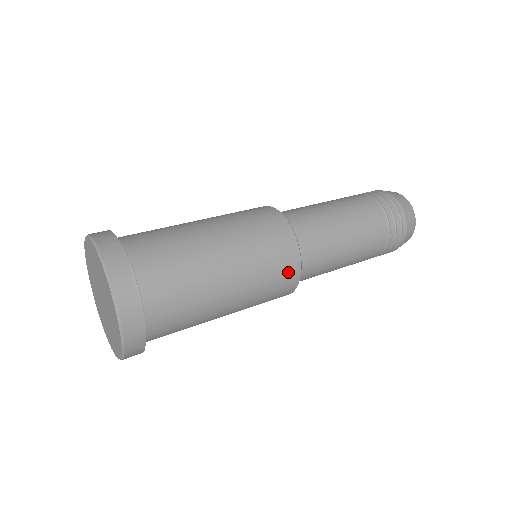
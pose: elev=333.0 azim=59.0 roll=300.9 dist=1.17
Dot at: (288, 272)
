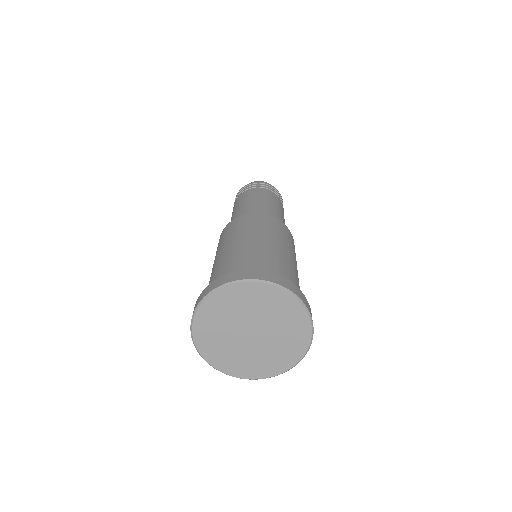
Dot at: (275, 222)
